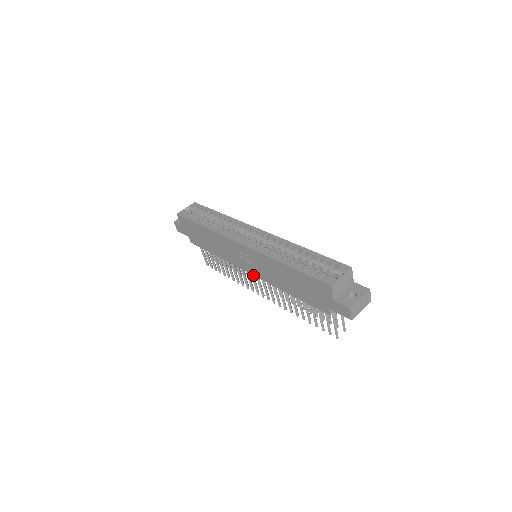
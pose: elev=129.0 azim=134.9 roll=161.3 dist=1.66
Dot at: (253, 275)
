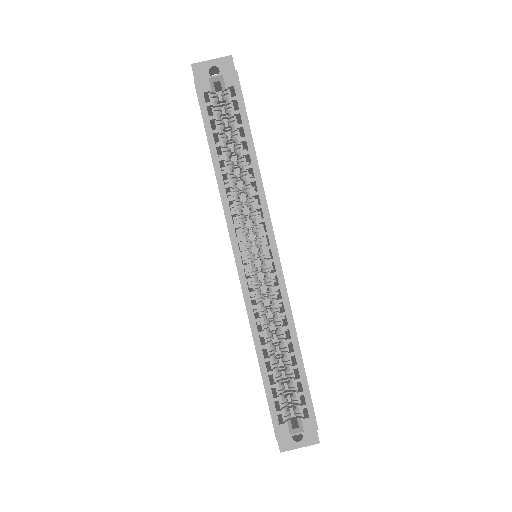
Dot at: occluded
